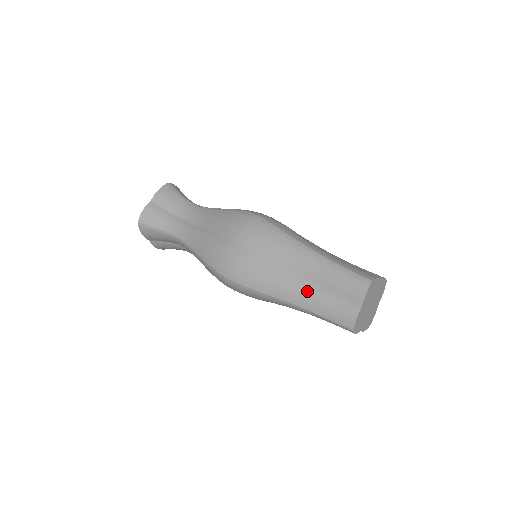
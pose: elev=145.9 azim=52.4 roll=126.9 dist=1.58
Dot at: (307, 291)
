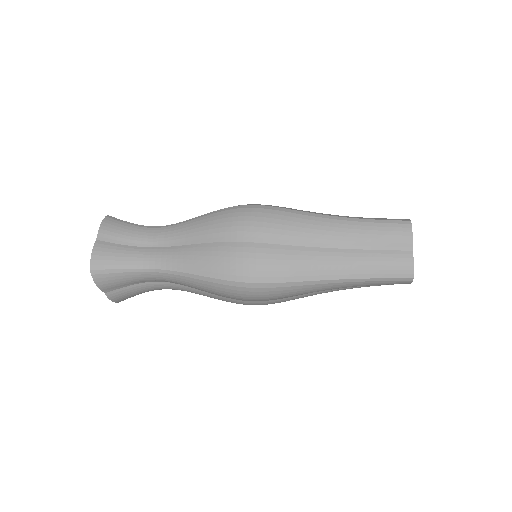
Dot at: occluded
